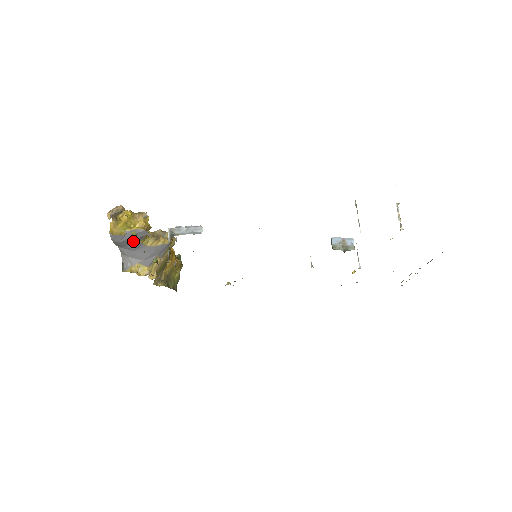
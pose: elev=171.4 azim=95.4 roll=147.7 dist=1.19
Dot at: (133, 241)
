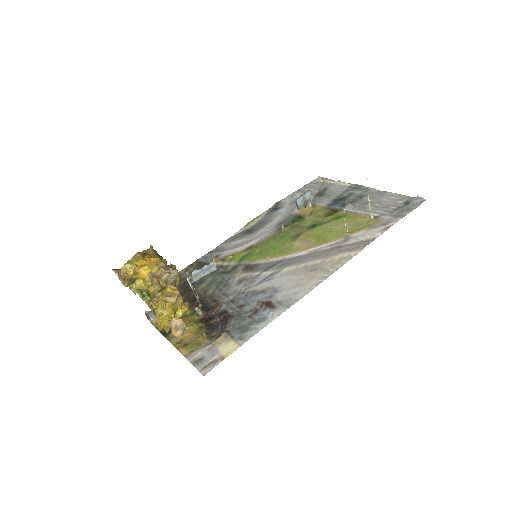
Dot at: occluded
